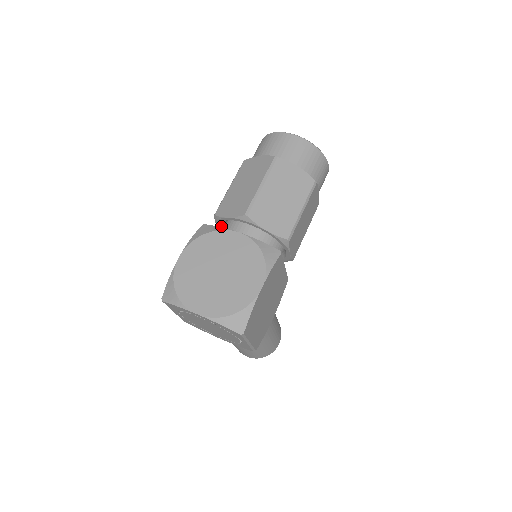
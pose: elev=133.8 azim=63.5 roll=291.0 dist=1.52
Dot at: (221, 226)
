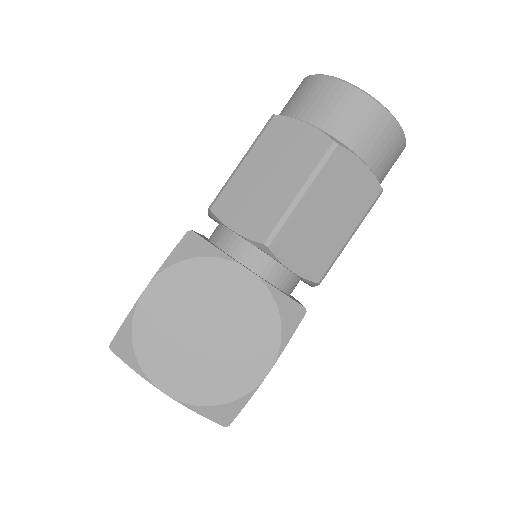
Dot at: occluded
